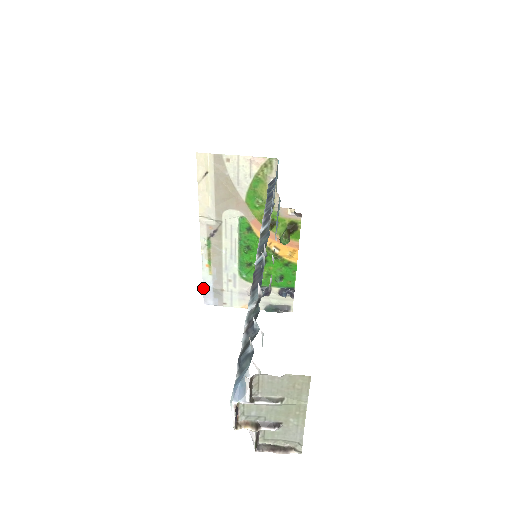
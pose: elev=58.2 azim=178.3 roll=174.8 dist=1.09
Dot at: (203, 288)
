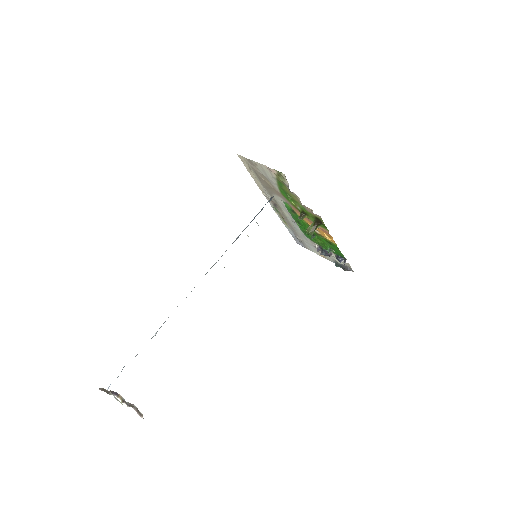
Dot at: (291, 234)
